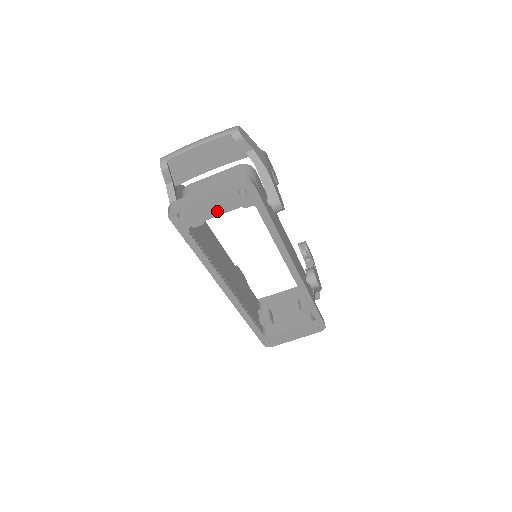
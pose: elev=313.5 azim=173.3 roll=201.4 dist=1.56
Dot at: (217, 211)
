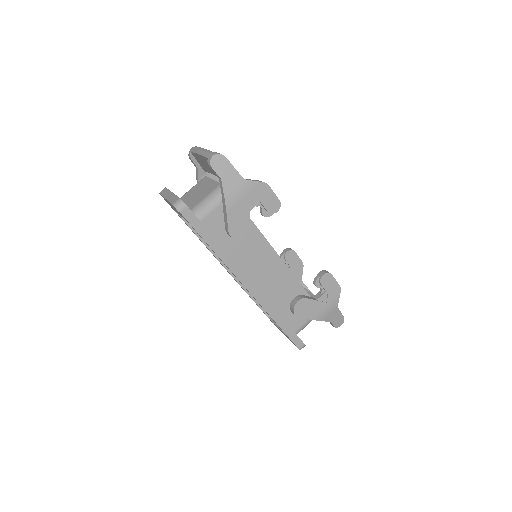
Dot at: (177, 212)
